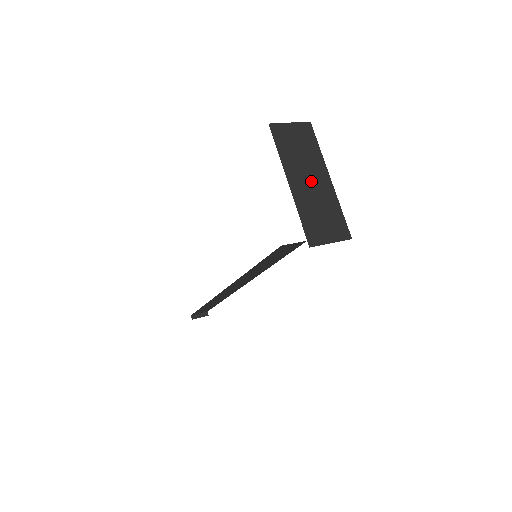
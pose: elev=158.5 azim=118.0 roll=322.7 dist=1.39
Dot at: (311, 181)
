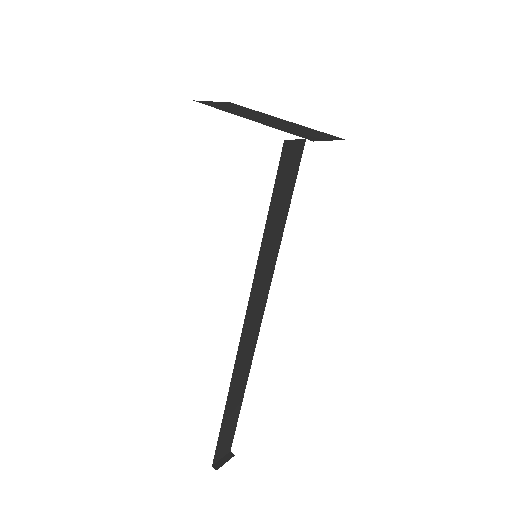
Dot at: (267, 119)
